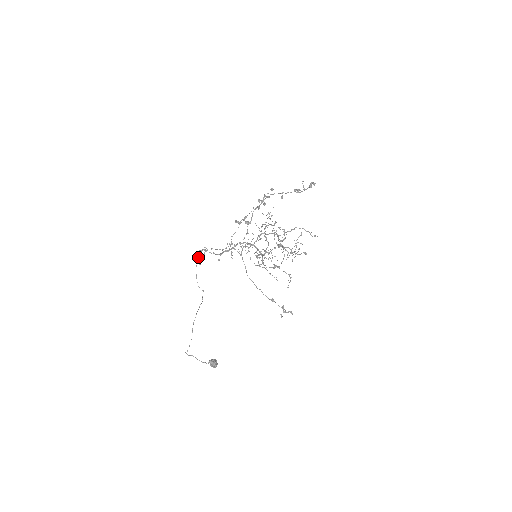
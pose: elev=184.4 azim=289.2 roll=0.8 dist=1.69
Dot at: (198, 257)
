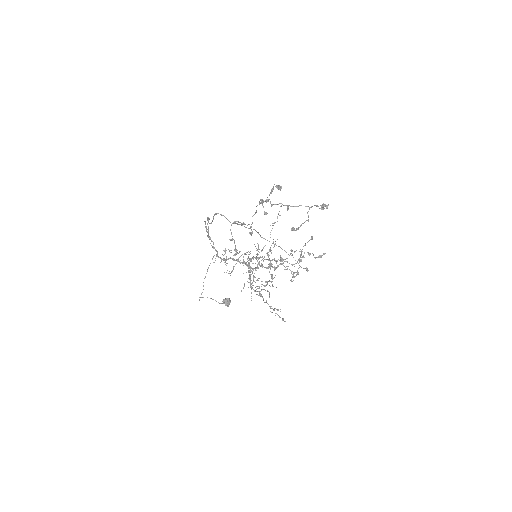
Dot at: occluded
